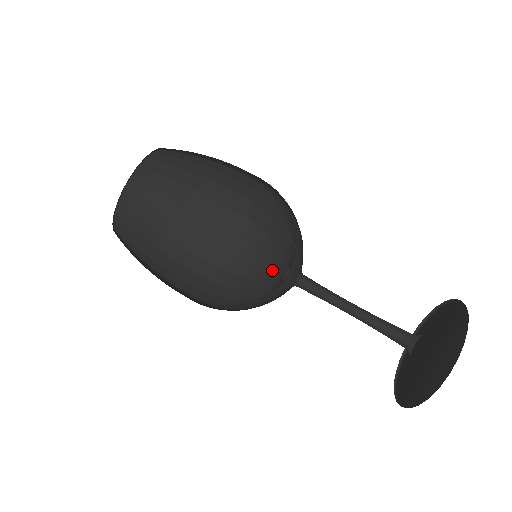
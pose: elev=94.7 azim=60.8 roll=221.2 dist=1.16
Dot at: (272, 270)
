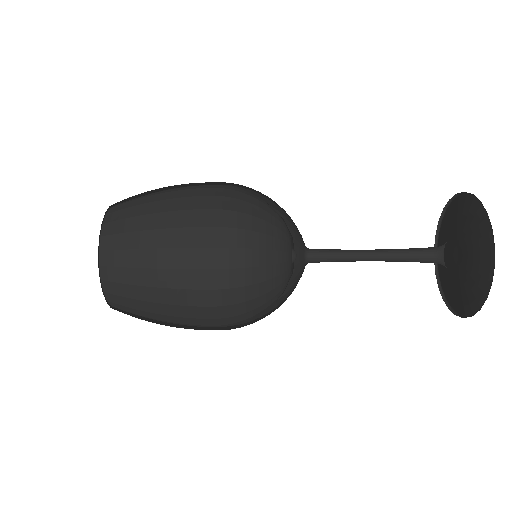
Dot at: (280, 238)
